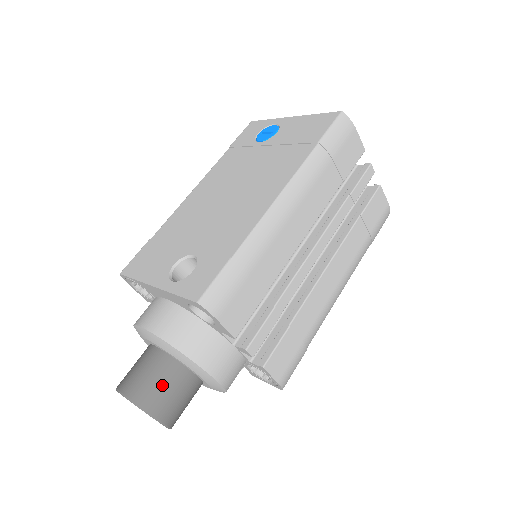
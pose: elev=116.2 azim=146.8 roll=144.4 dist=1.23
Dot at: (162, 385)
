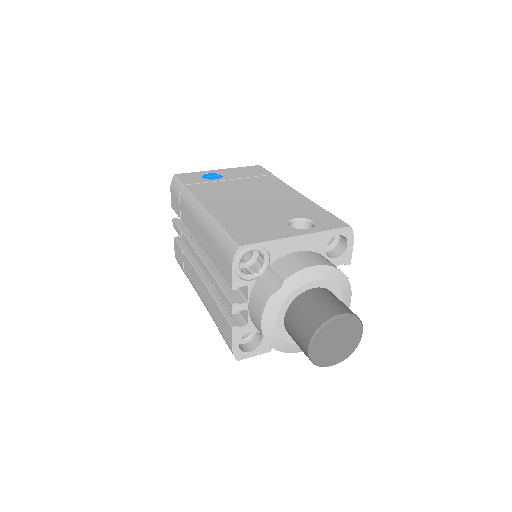
Dot at: occluded
